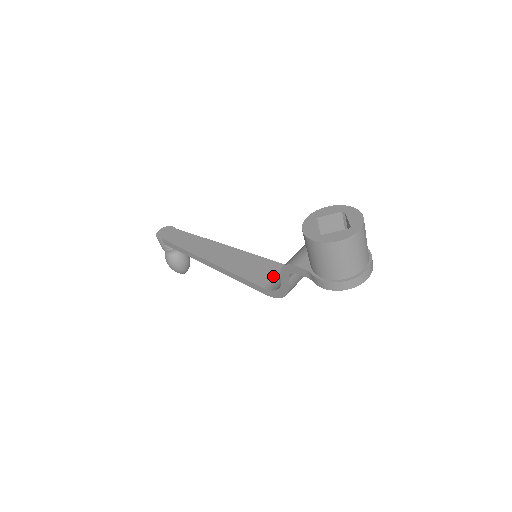
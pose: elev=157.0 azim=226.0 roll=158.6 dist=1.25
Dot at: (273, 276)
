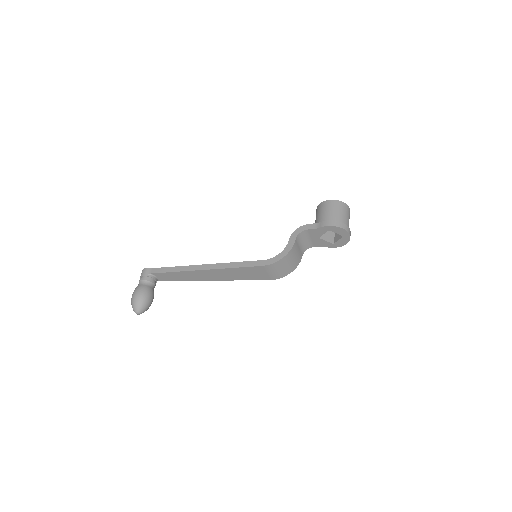
Dot at: occluded
